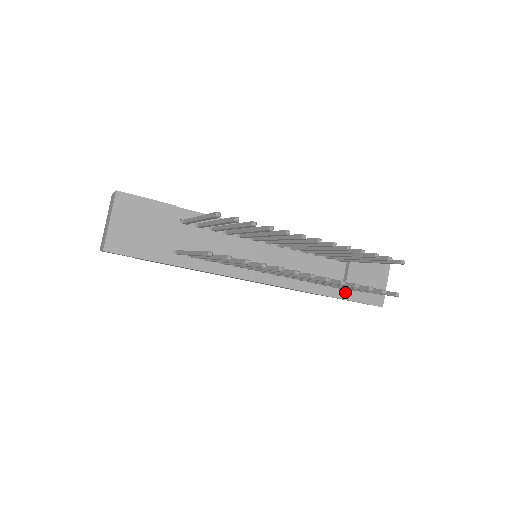
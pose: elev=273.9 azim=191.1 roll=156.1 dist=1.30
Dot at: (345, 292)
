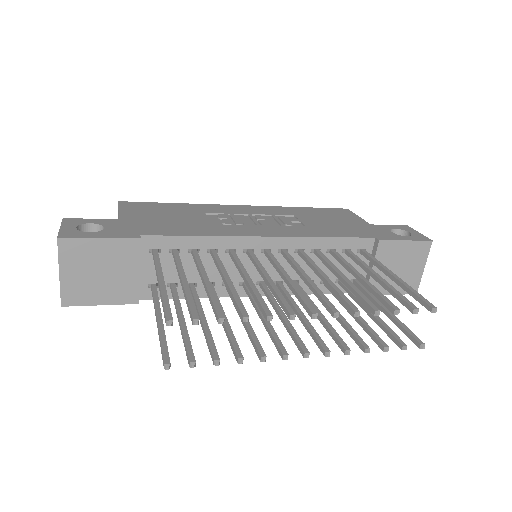
Dot at: occluded
